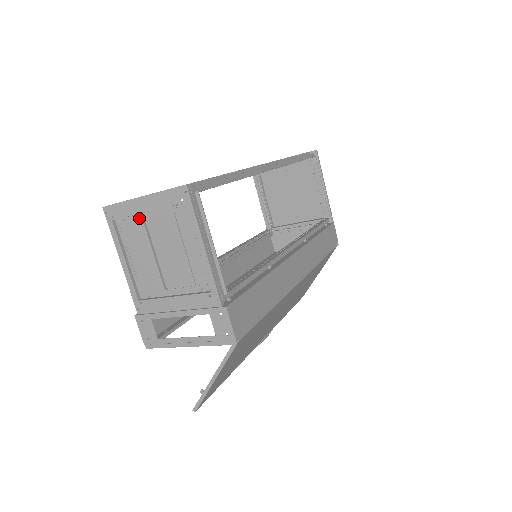
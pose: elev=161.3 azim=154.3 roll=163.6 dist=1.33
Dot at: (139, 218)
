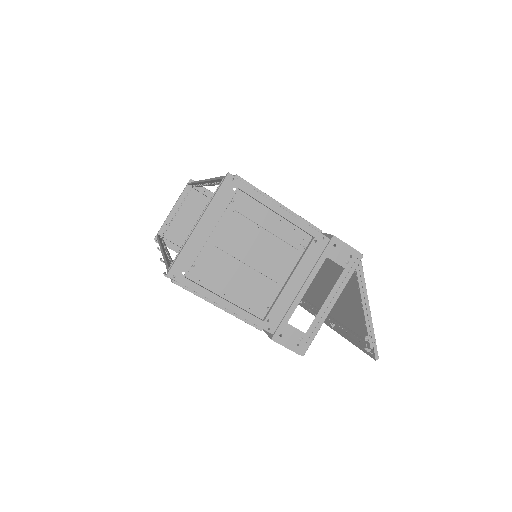
Dot at: (206, 249)
